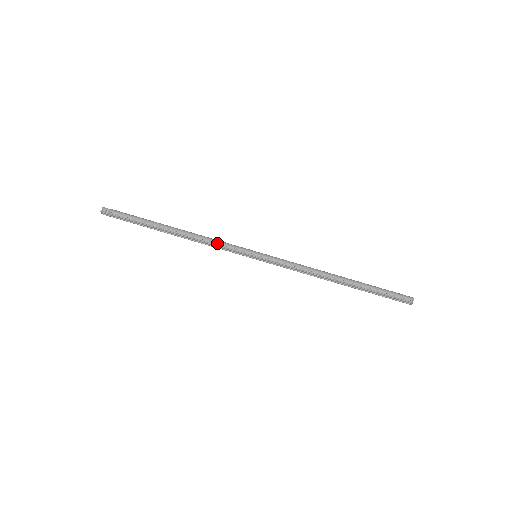
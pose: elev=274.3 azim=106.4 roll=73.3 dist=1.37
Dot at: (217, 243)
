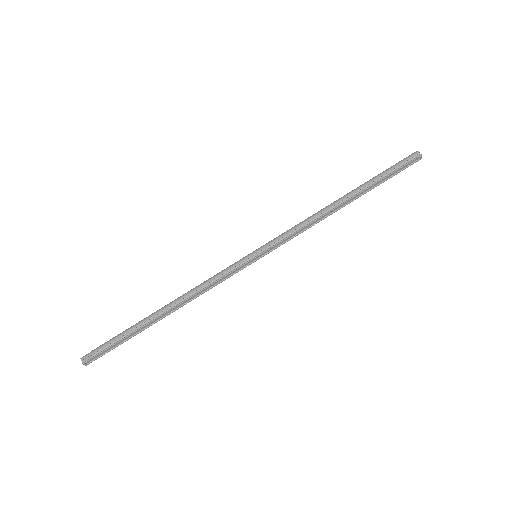
Dot at: (212, 280)
